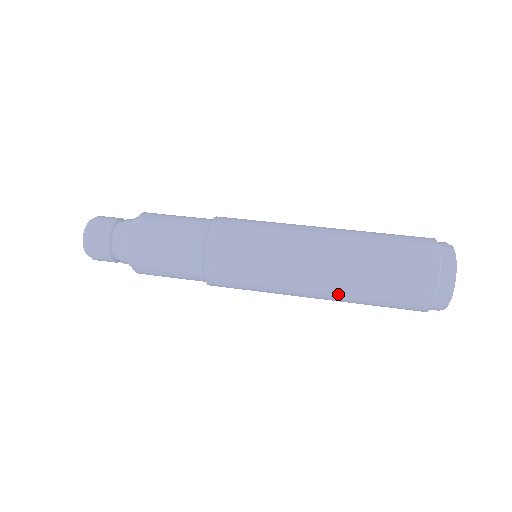
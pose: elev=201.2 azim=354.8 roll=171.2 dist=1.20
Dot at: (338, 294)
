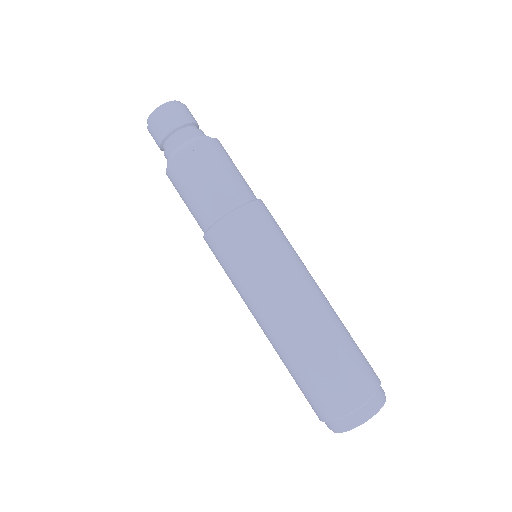
Dot at: (291, 338)
